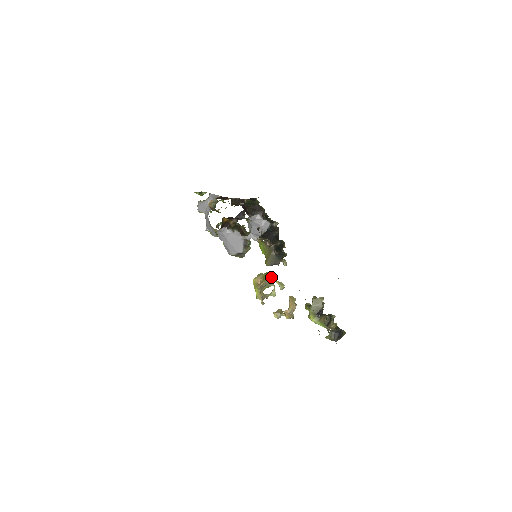
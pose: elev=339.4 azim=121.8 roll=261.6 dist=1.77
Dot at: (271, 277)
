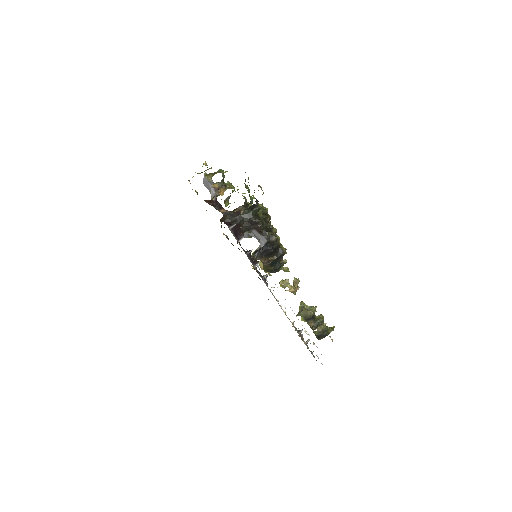
Dot at: occluded
